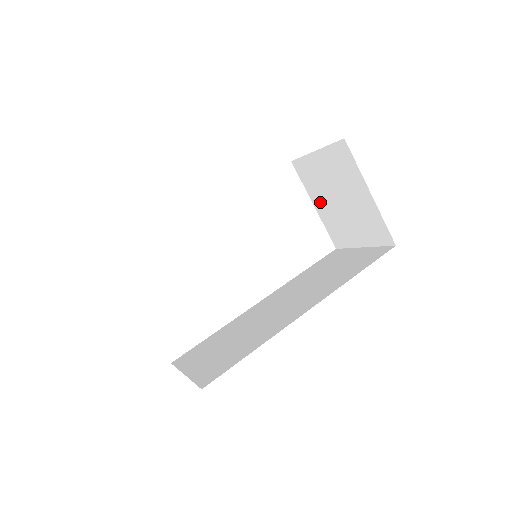
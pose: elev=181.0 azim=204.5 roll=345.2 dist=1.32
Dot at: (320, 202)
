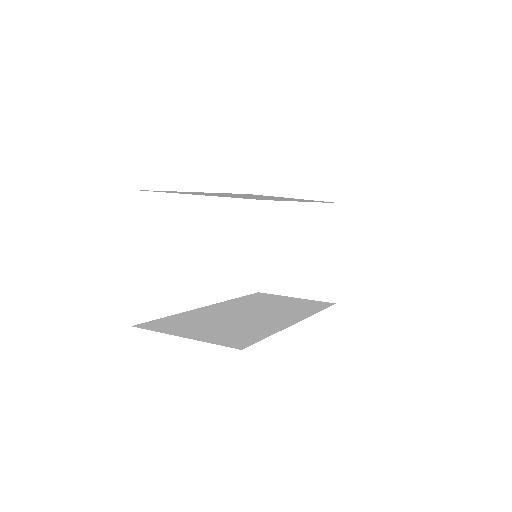
Dot at: (272, 245)
